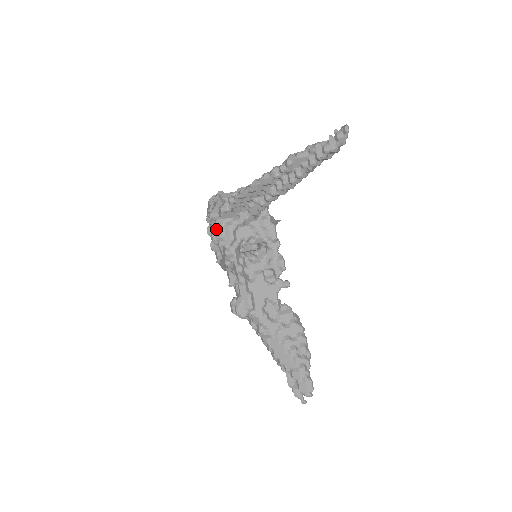
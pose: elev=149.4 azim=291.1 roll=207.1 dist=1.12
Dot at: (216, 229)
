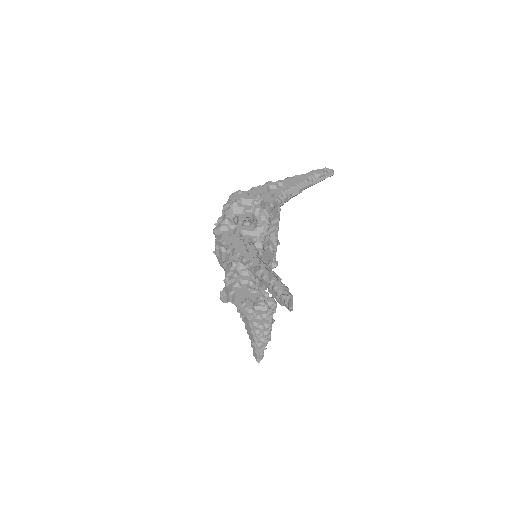
Dot at: occluded
